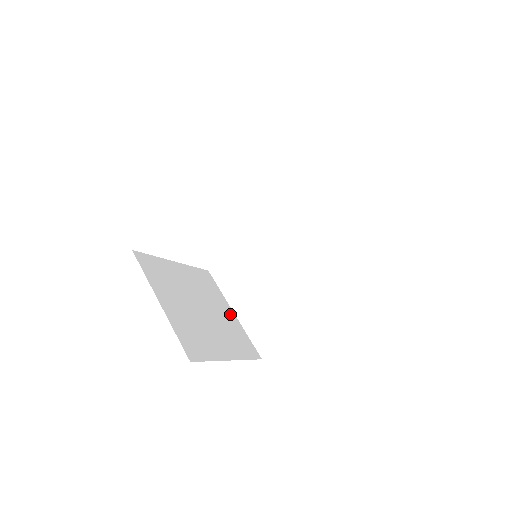
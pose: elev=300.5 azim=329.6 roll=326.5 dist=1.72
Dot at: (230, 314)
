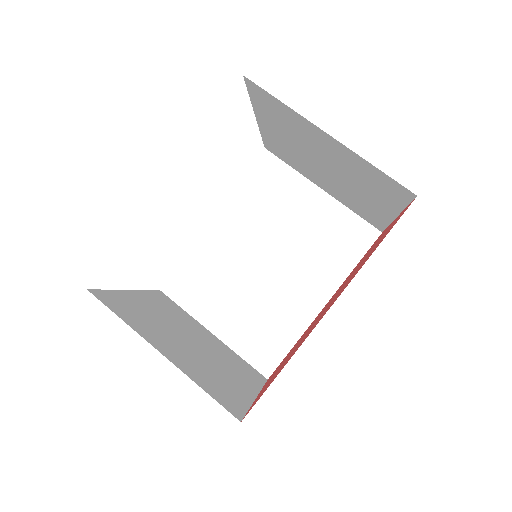
Dot at: (212, 337)
